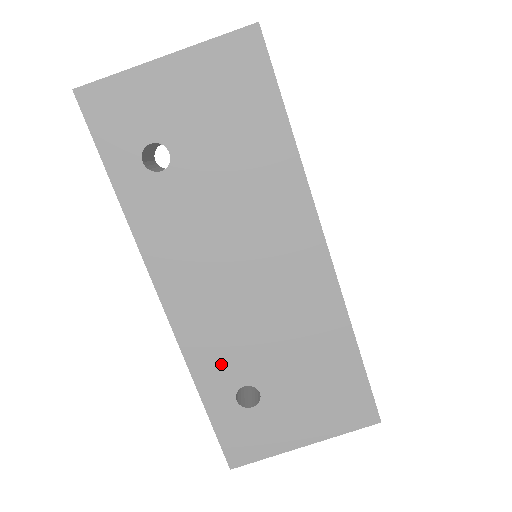
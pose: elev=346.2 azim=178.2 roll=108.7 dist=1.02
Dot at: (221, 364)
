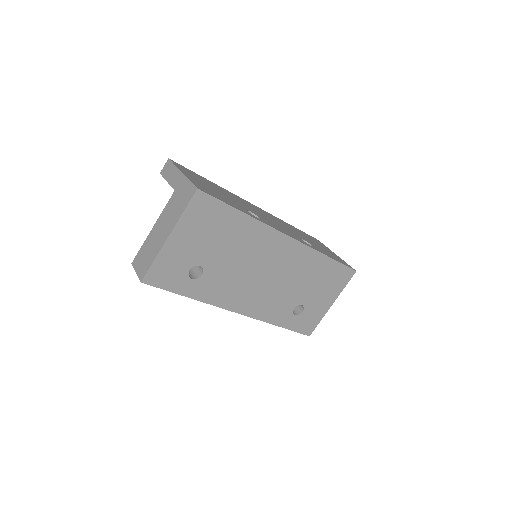
Dot at: (279, 310)
